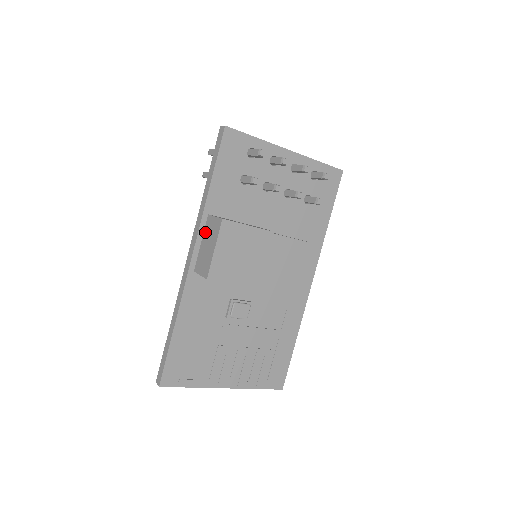
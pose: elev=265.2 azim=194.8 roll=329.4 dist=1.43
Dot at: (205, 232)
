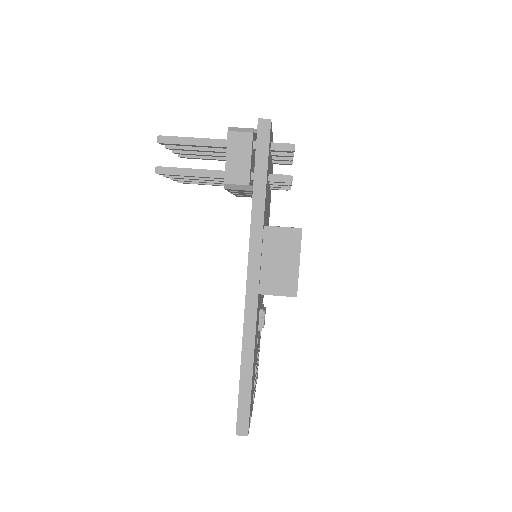
Dot at: (267, 247)
